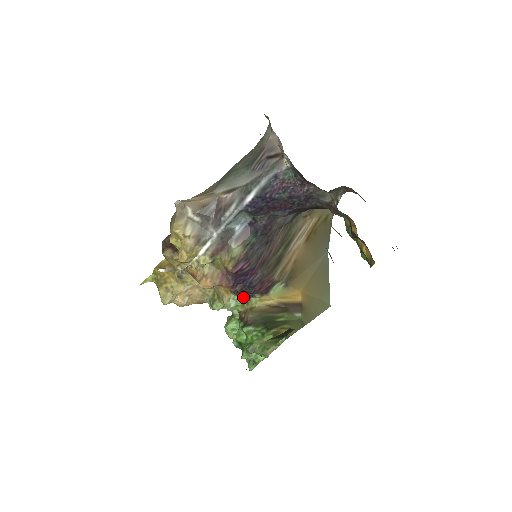
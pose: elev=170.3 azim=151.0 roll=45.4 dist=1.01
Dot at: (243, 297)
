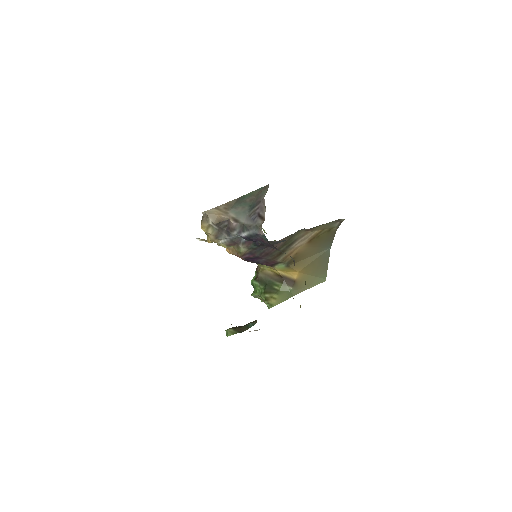
Dot at: occluded
